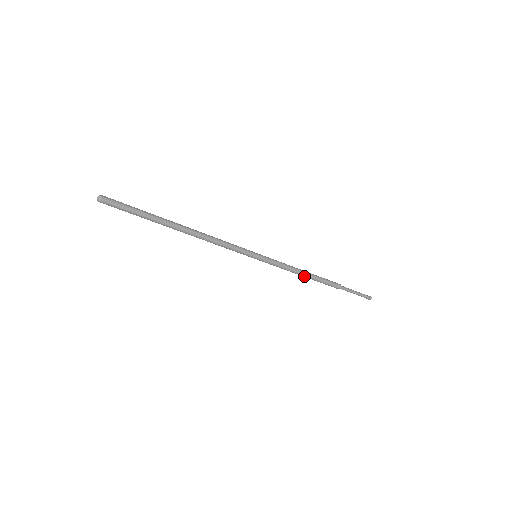
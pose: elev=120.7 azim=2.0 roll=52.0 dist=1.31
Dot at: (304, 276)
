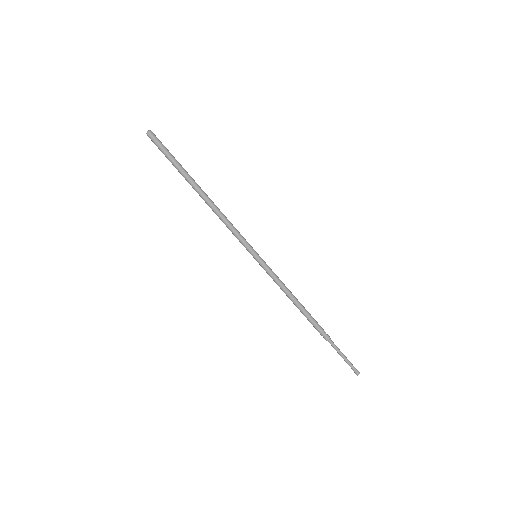
Dot at: (294, 304)
